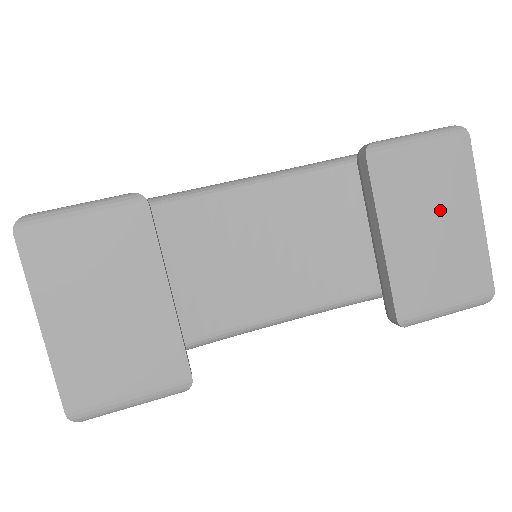
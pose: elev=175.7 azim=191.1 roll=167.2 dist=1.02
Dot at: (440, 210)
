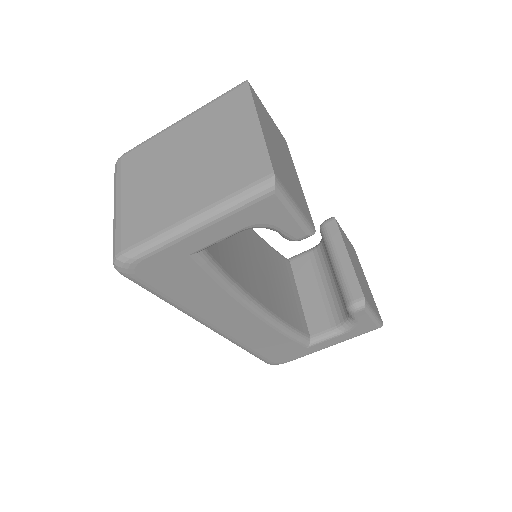
Dot at: (358, 266)
